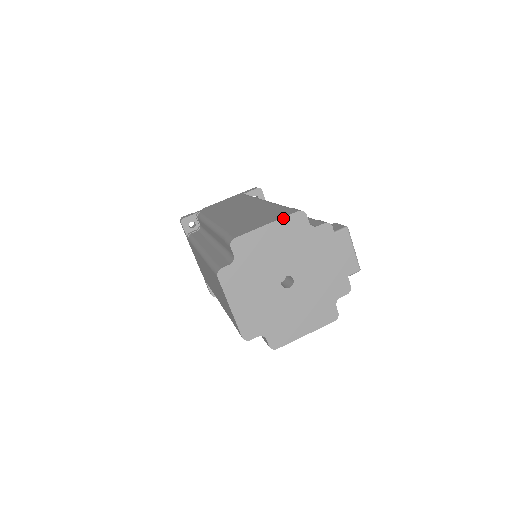
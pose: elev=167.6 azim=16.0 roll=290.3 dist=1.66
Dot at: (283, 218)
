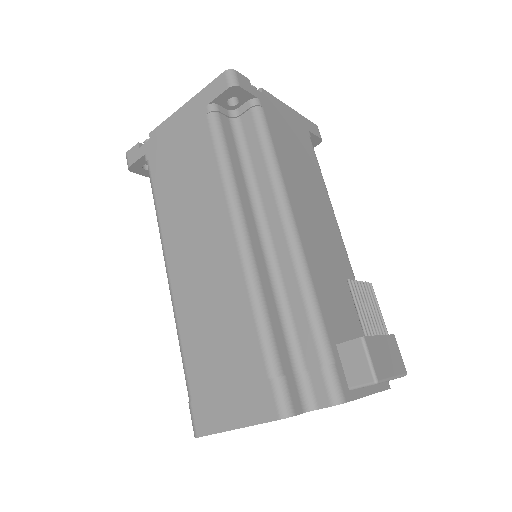
Dot at: (257, 424)
